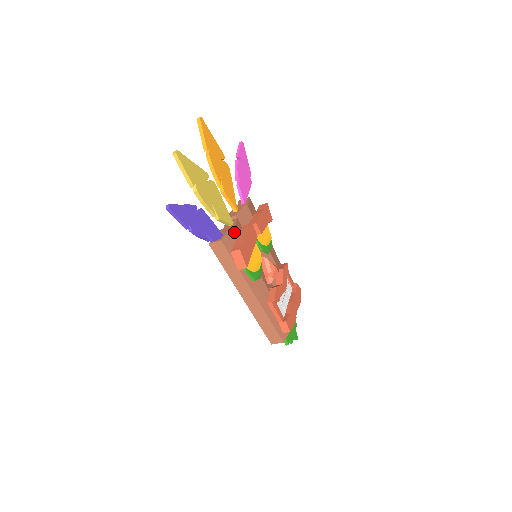
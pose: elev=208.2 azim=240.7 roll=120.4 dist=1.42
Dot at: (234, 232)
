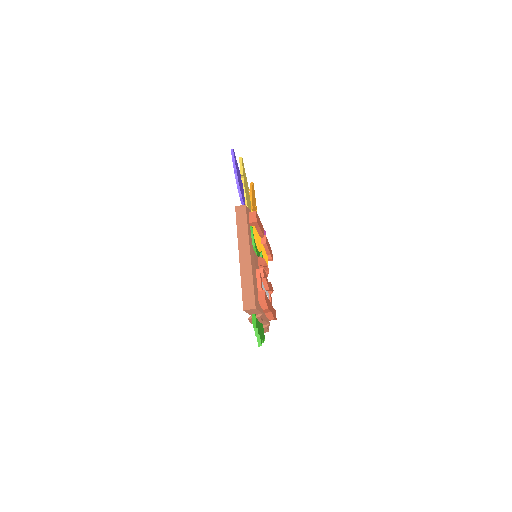
Dot at: occluded
